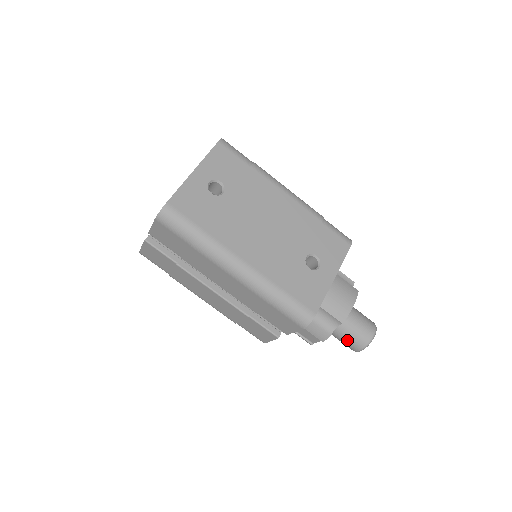
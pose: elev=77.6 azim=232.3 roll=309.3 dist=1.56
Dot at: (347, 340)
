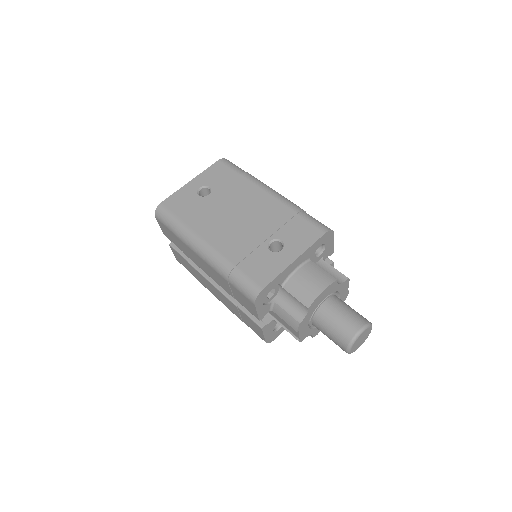
Dot at: (332, 336)
